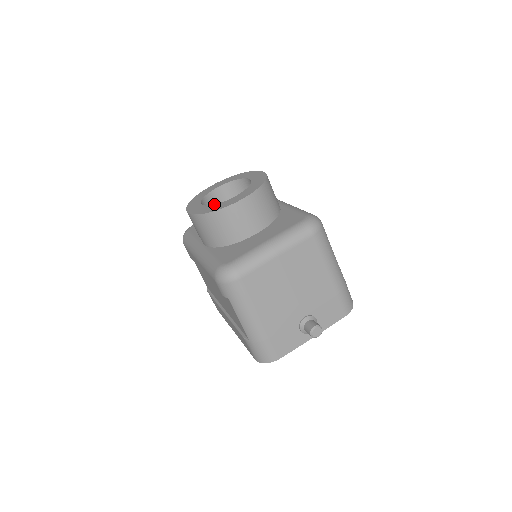
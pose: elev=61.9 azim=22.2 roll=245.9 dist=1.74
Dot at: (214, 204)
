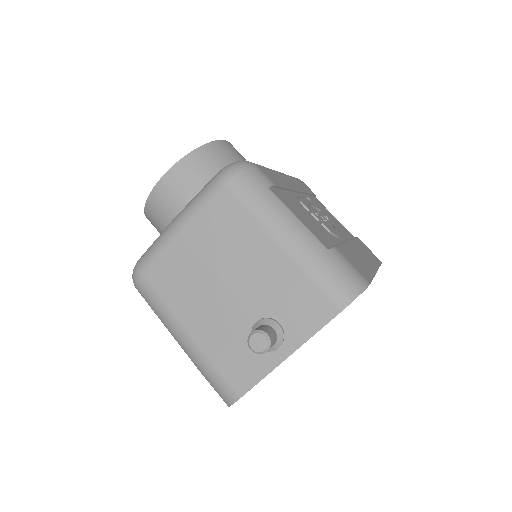
Dot at: occluded
